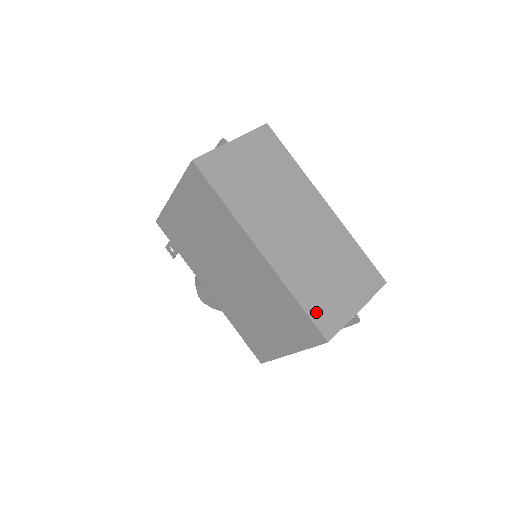
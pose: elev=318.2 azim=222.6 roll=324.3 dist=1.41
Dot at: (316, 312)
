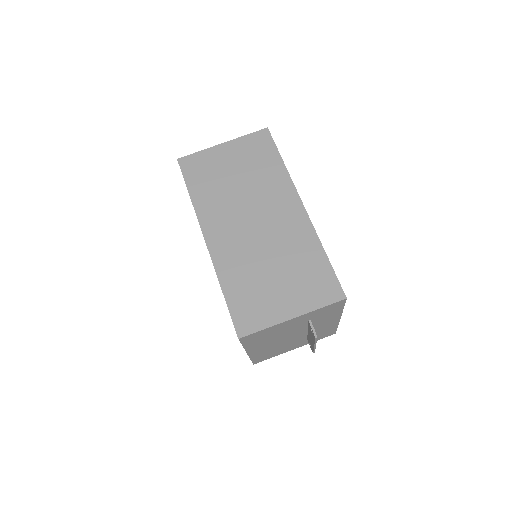
Dot at: (239, 307)
